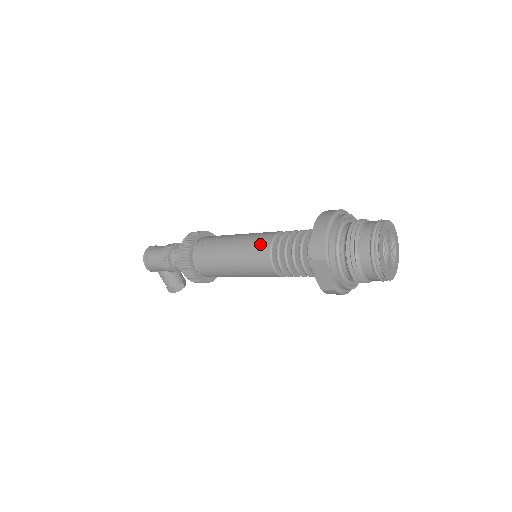
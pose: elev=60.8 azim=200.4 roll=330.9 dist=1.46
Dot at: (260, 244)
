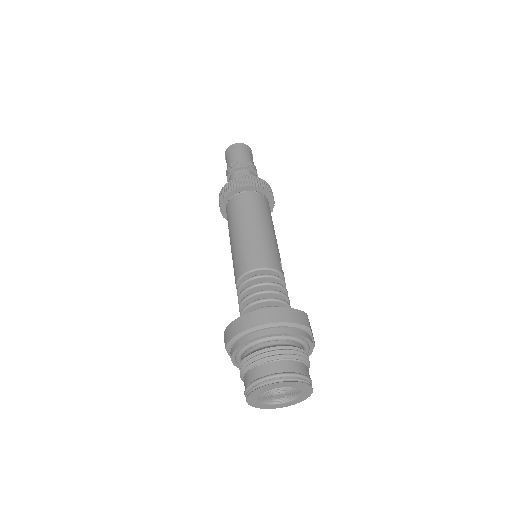
Dot at: (241, 262)
